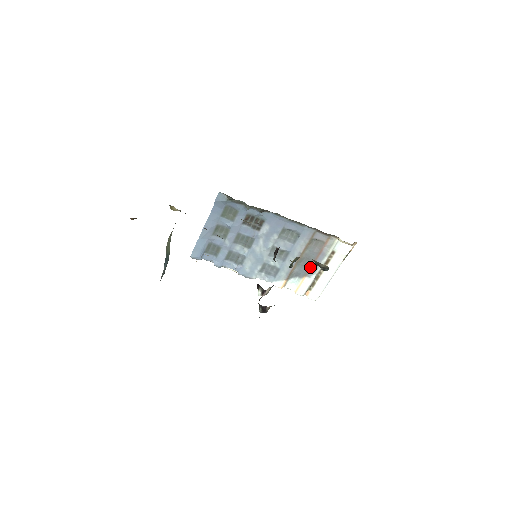
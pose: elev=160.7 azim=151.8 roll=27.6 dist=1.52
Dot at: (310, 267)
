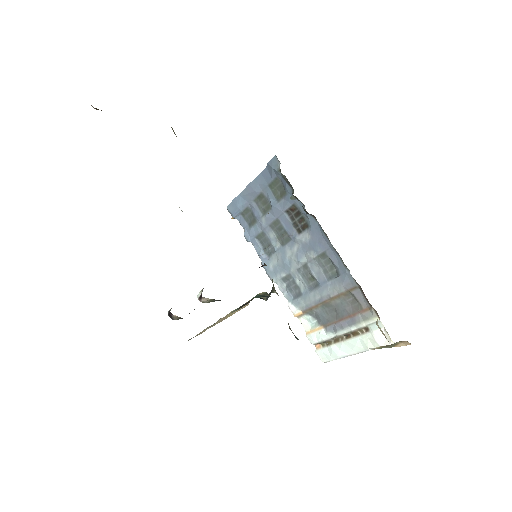
Dot at: (333, 321)
